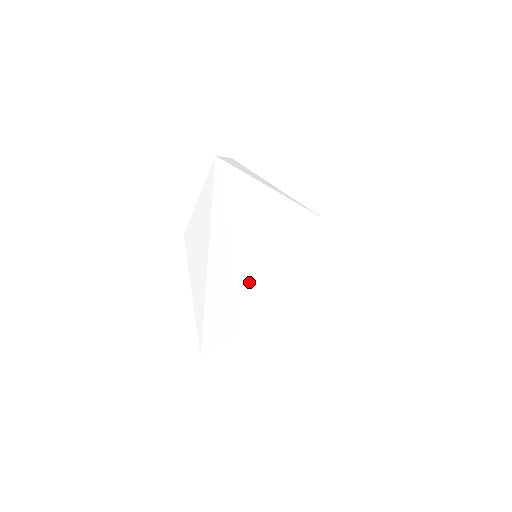
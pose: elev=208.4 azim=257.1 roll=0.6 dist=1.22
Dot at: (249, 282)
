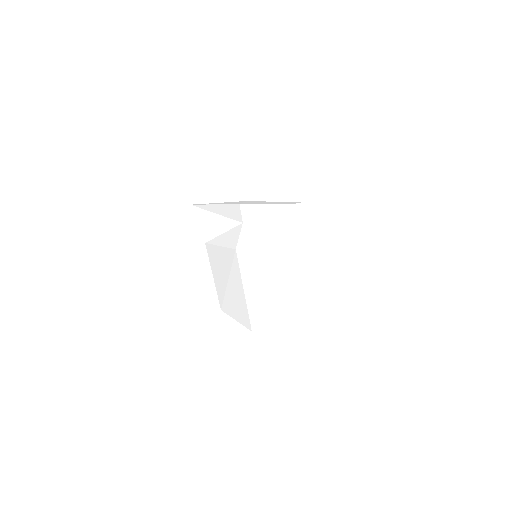
Dot at: (256, 305)
